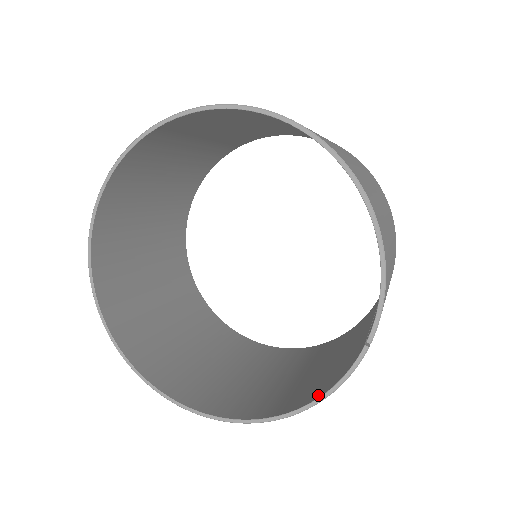
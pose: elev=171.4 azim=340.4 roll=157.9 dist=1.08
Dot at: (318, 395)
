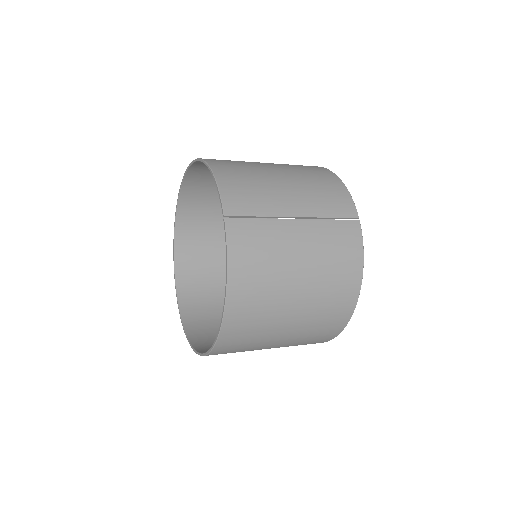
Dot at: (231, 273)
